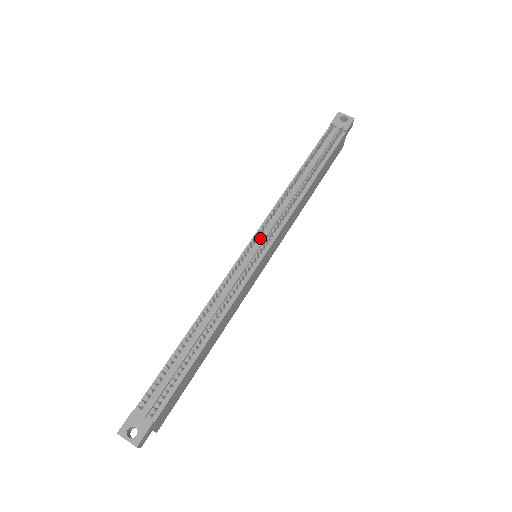
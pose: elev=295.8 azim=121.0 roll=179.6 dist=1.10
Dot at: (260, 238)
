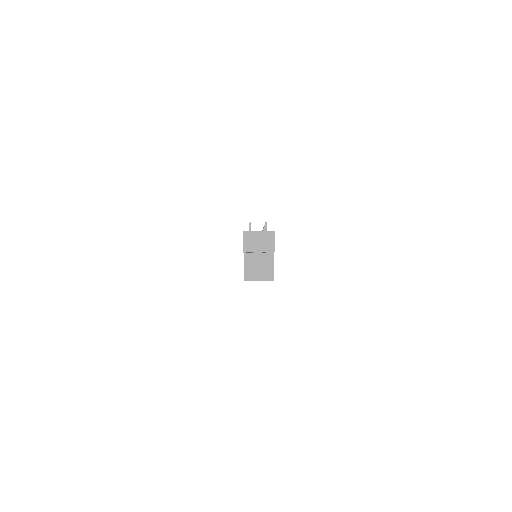
Dot at: occluded
